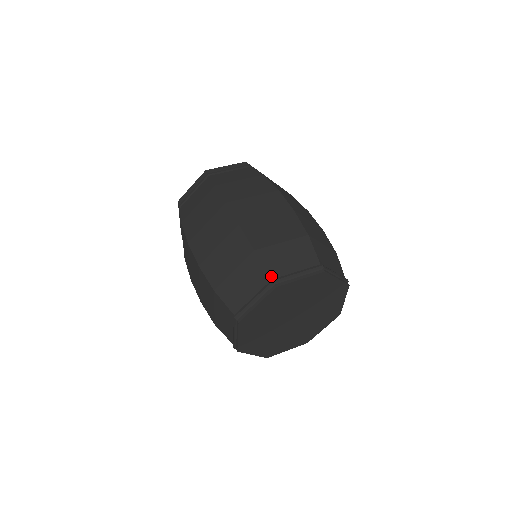
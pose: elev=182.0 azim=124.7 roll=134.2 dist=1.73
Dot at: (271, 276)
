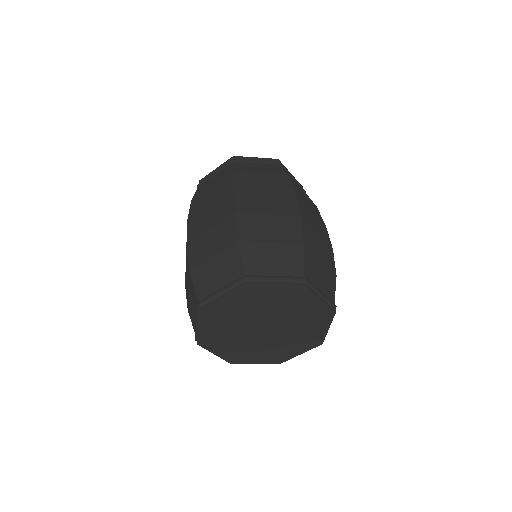
Dot at: (245, 272)
